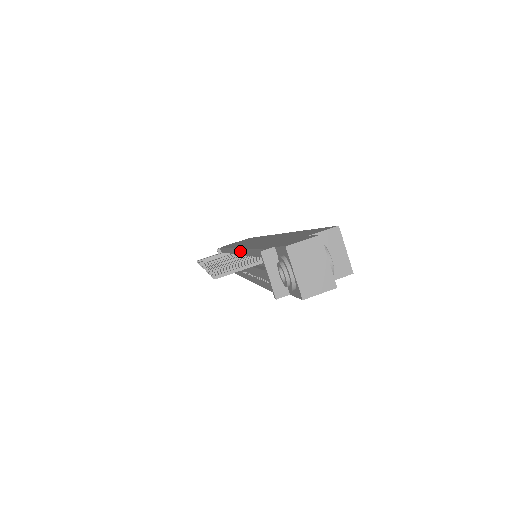
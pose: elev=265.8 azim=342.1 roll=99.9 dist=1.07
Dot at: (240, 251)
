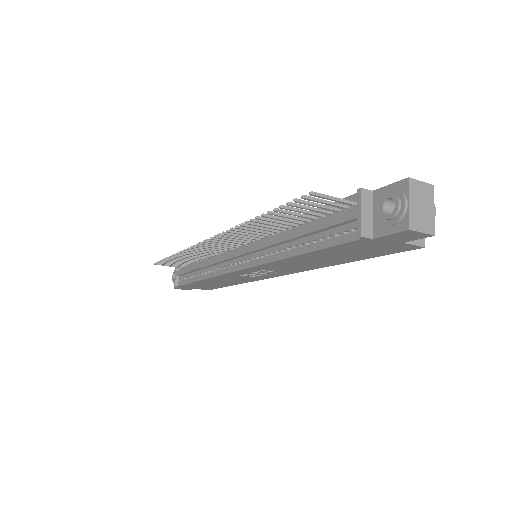
Dot at: occluded
